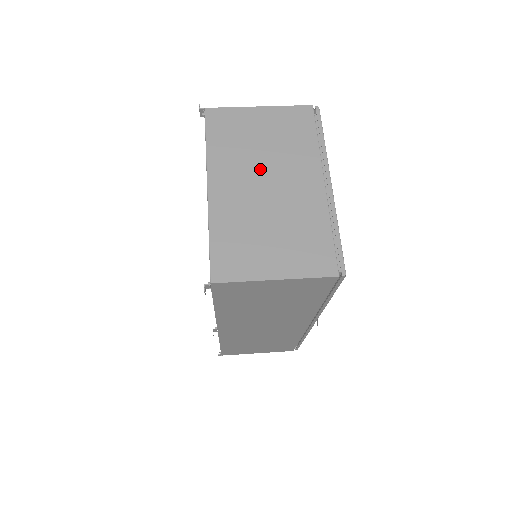
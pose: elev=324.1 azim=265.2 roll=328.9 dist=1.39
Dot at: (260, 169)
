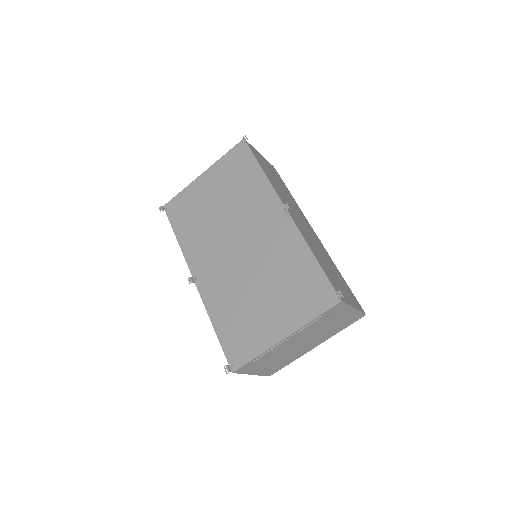
Dot at: occluded
